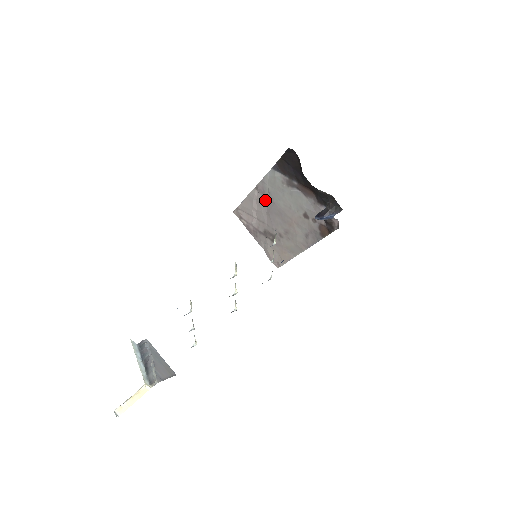
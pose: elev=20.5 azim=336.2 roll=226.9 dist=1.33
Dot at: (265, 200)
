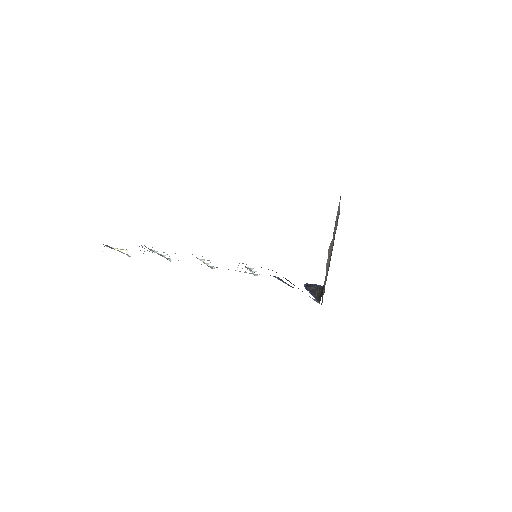
Dot at: occluded
